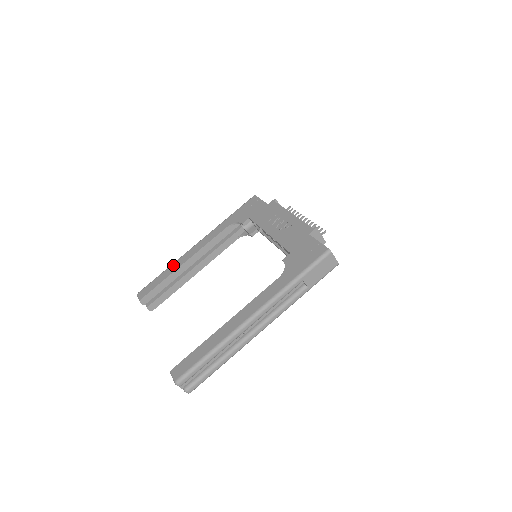
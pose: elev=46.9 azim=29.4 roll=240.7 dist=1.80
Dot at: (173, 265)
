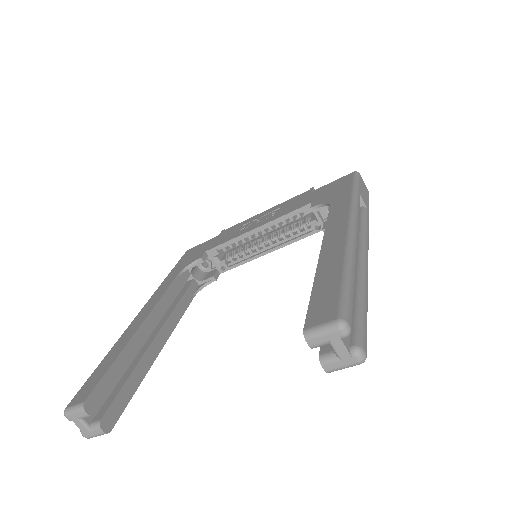
Dot at: (118, 342)
